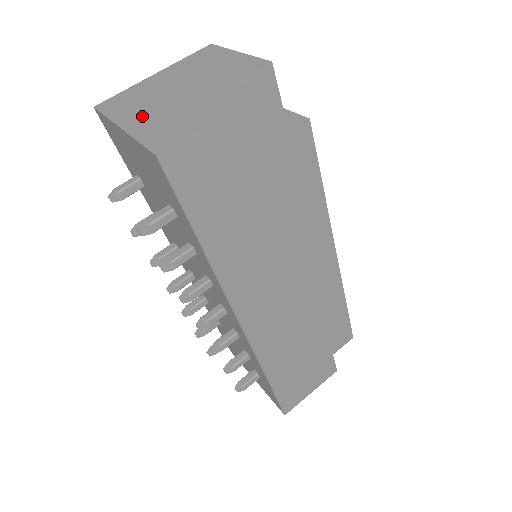
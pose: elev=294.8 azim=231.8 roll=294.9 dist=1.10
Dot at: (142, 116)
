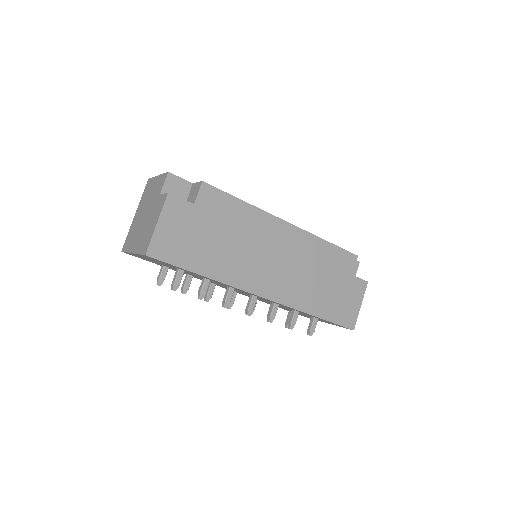
Dot at: (137, 241)
